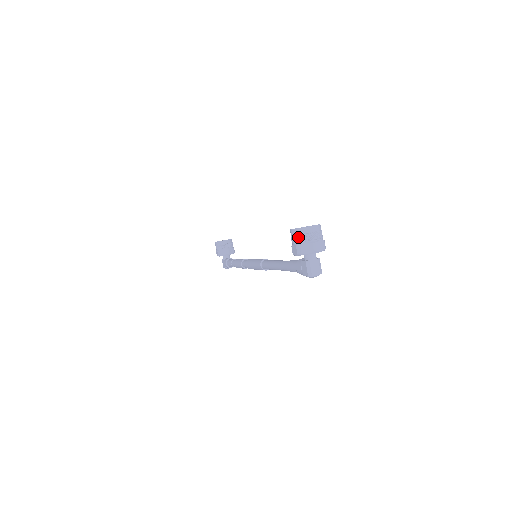
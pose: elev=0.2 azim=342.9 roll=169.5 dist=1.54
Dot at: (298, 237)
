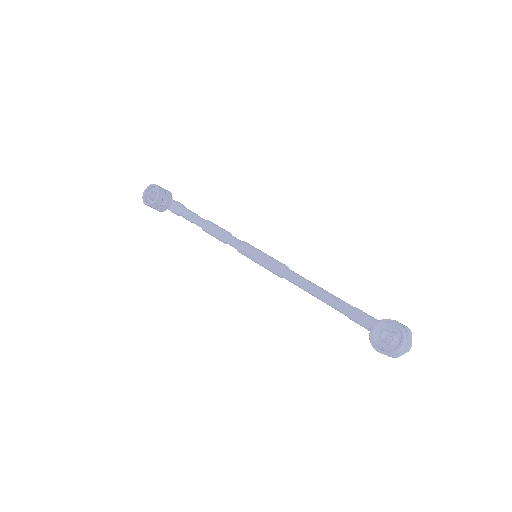
Dot at: (391, 356)
